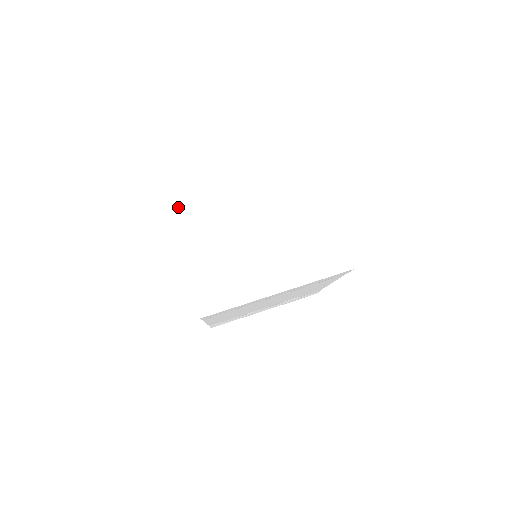
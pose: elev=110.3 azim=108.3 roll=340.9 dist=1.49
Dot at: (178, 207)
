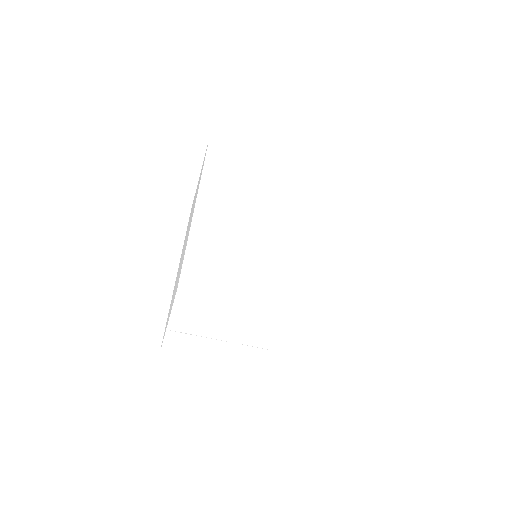
Dot at: (189, 297)
